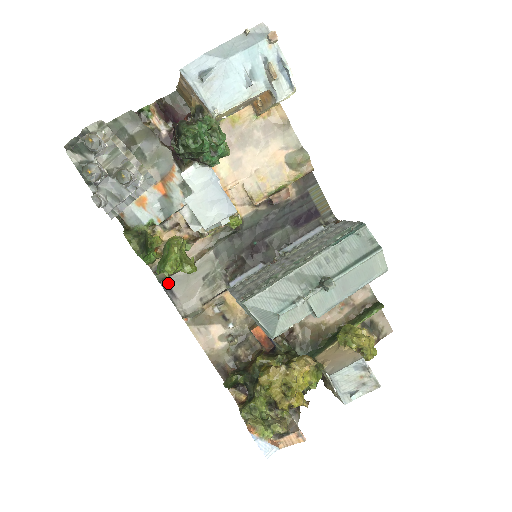
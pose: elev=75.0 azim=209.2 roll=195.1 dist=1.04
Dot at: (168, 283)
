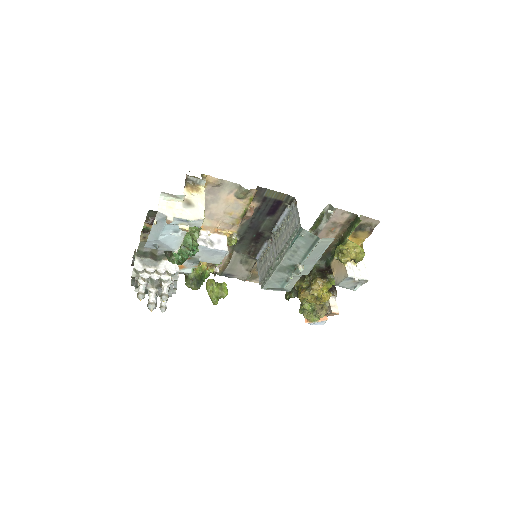
Dot at: (225, 273)
